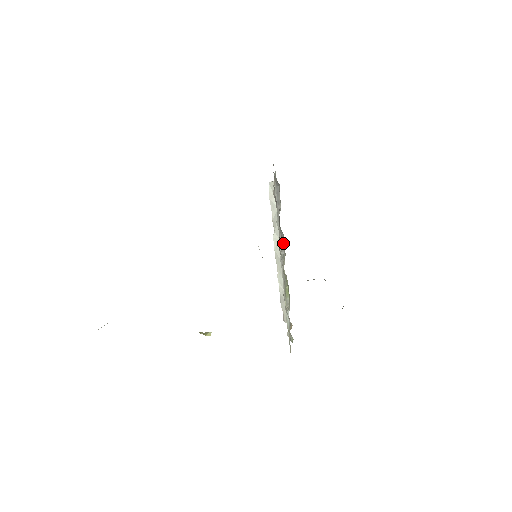
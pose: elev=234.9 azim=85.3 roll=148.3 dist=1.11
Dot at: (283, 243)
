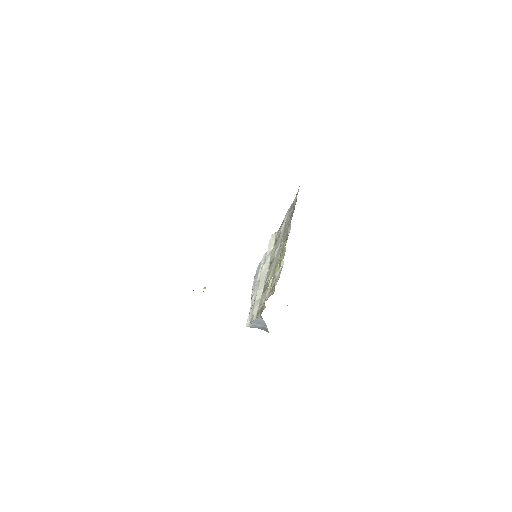
Dot at: occluded
